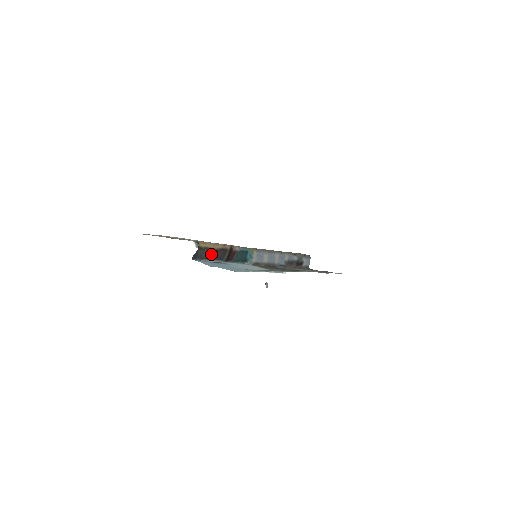
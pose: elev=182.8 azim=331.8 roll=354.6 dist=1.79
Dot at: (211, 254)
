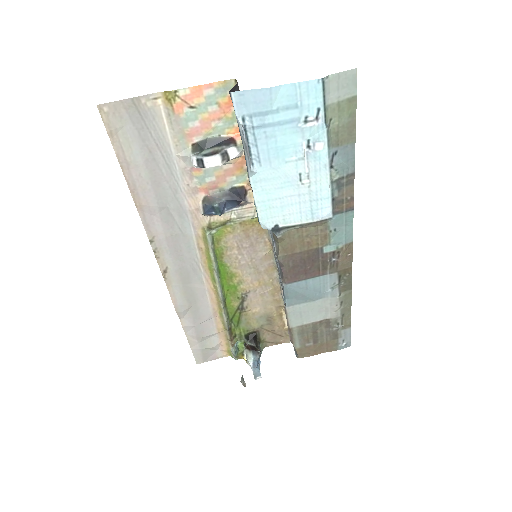
Dot at: occluded
